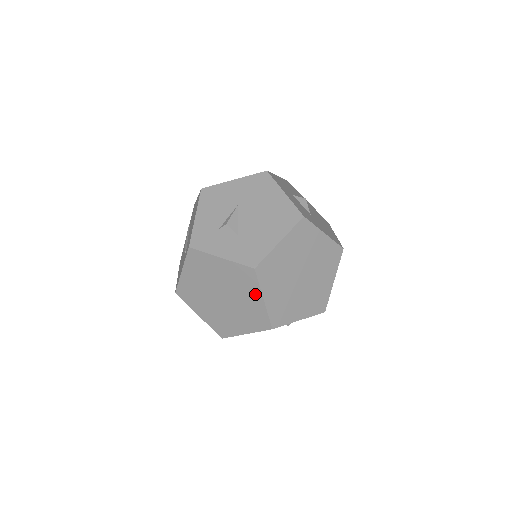
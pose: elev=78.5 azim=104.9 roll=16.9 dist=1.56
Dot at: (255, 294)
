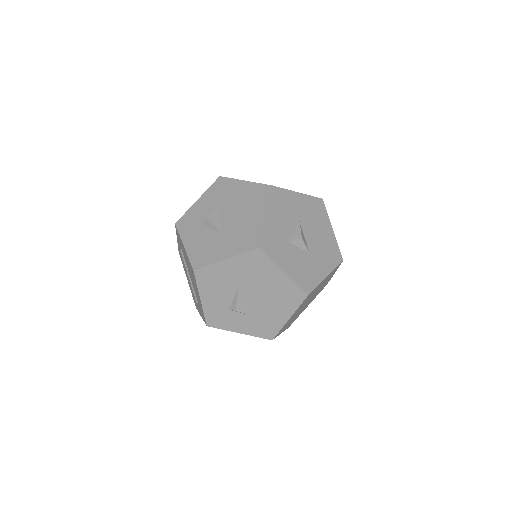
Dot at: occluded
